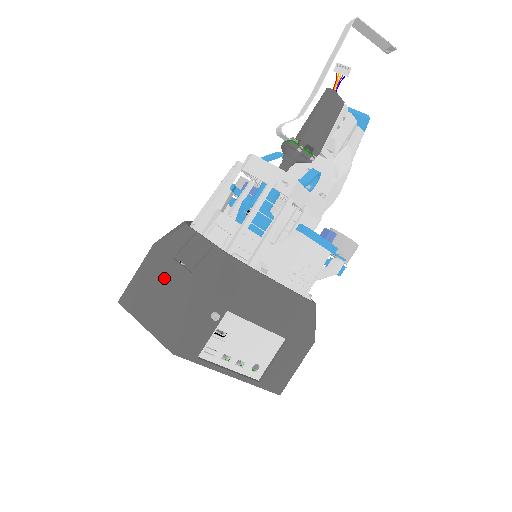
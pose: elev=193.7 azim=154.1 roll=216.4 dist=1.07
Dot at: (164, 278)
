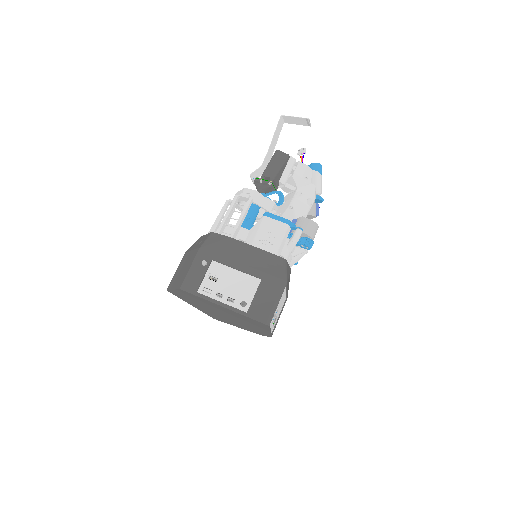
Dot at: (185, 262)
